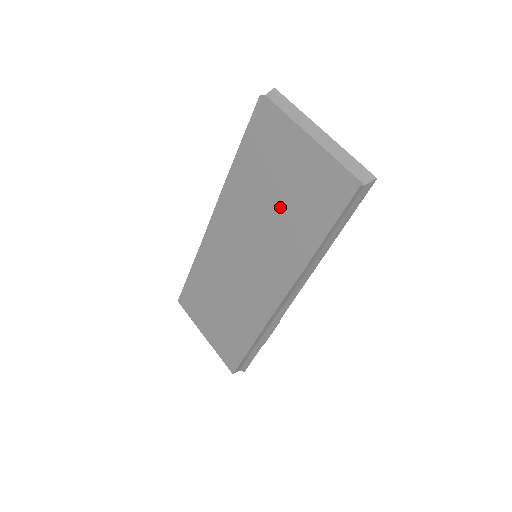
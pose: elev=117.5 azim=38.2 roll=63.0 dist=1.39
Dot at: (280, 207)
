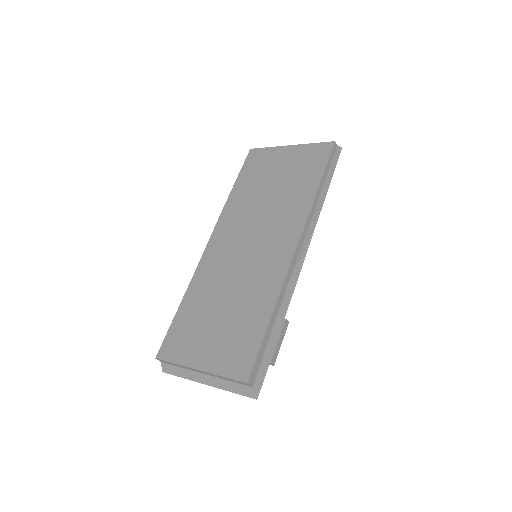
Dot at: (279, 188)
